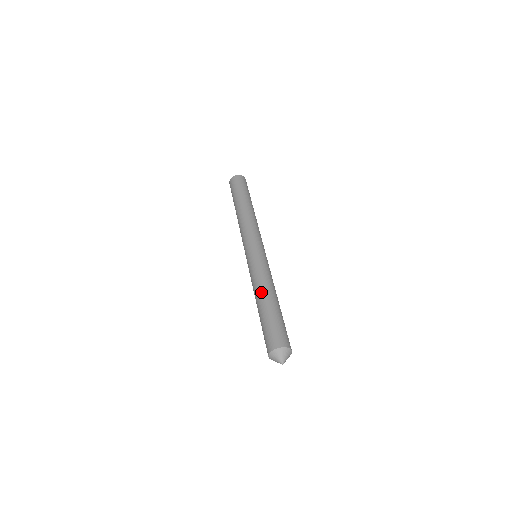
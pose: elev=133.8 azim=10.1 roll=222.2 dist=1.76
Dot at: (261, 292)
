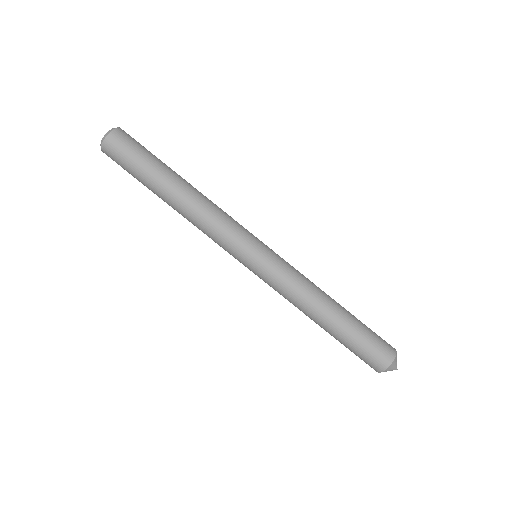
Dot at: occluded
